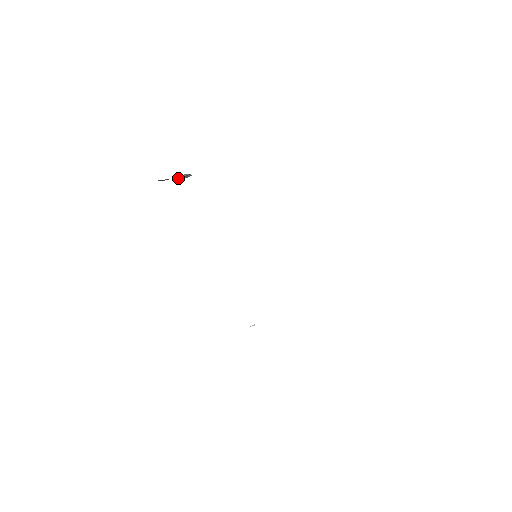
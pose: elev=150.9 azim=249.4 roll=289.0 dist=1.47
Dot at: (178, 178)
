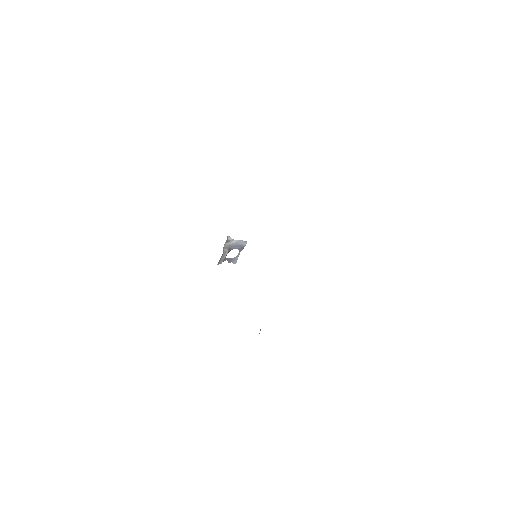
Dot at: (235, 248)
